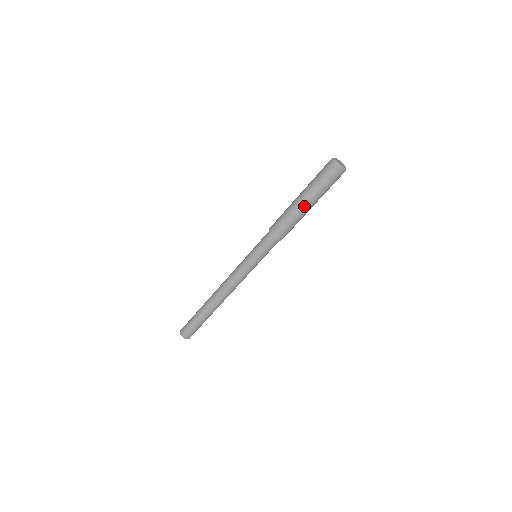
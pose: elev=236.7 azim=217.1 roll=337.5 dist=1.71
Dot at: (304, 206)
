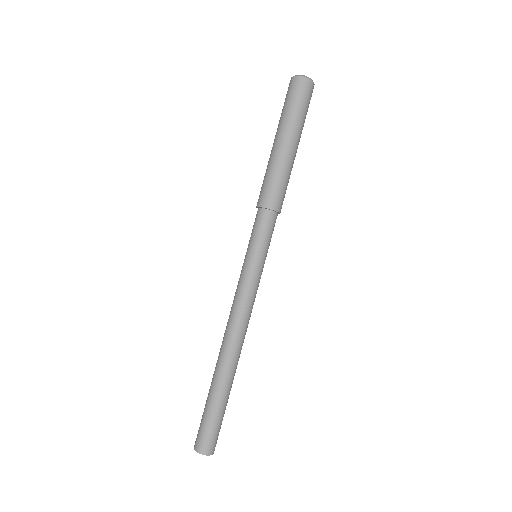
Dot at: (283, 145)
